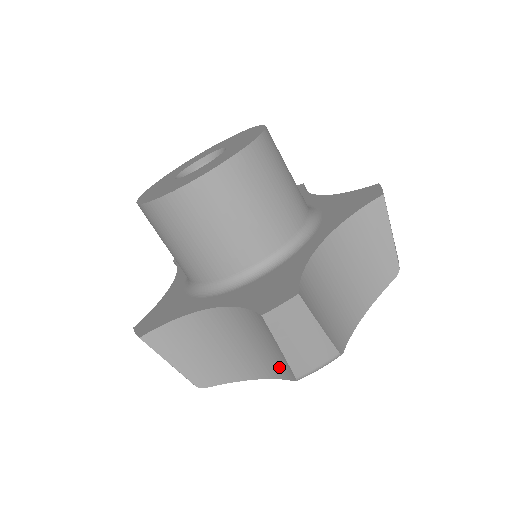
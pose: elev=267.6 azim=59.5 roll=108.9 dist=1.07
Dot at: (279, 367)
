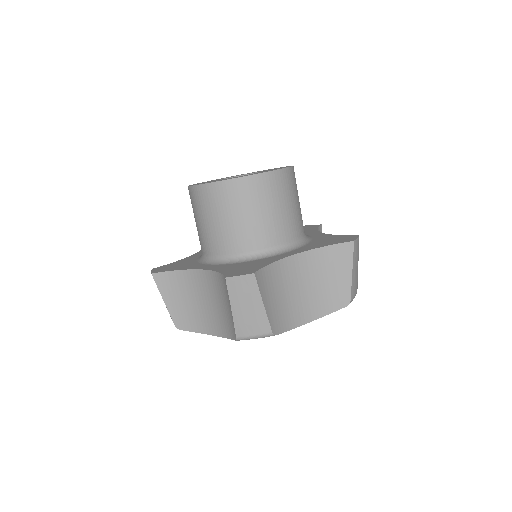
Dot at: (230, 327)
